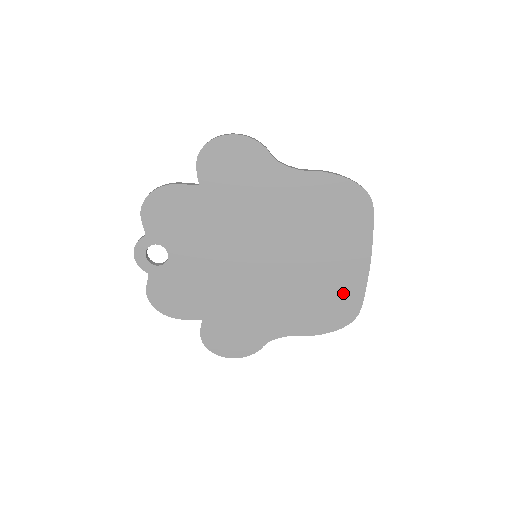
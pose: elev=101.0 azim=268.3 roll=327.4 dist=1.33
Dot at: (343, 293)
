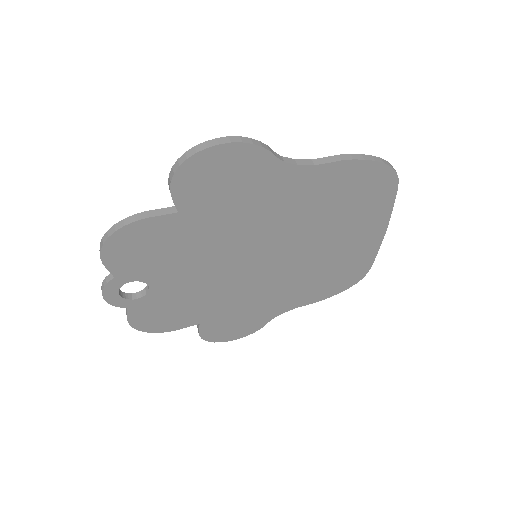
Dot at: (353, 263)
